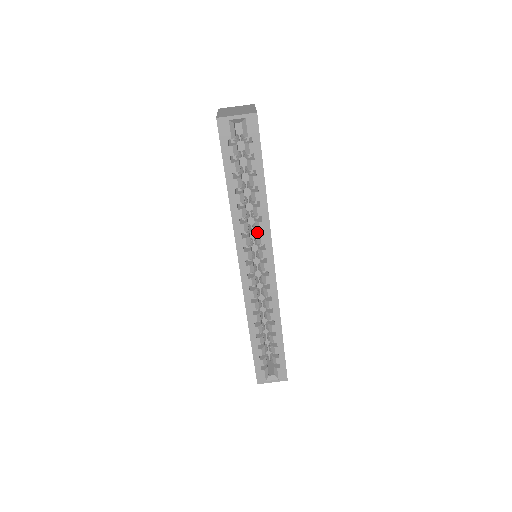
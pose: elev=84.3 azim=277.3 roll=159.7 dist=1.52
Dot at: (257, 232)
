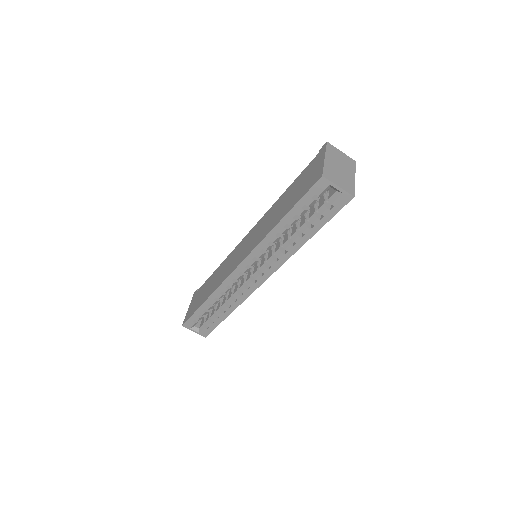
Dot at: (274, 253)
